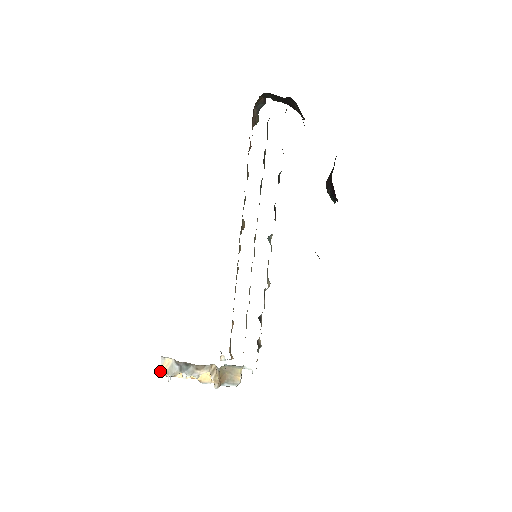
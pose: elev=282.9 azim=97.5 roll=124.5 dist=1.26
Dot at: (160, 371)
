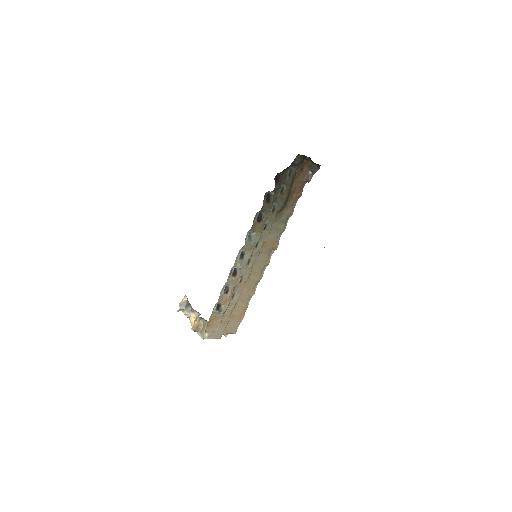
Dot at: (179, 303)
